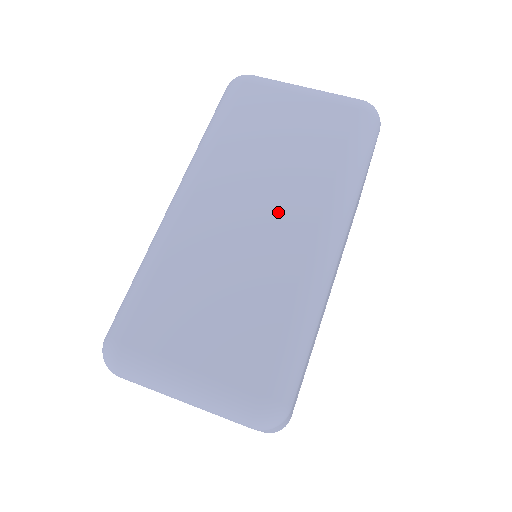
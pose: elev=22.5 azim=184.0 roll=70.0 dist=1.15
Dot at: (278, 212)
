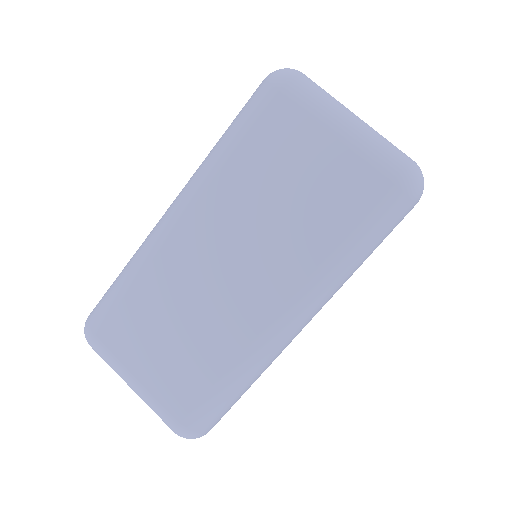
Dot at: (252, 275)
